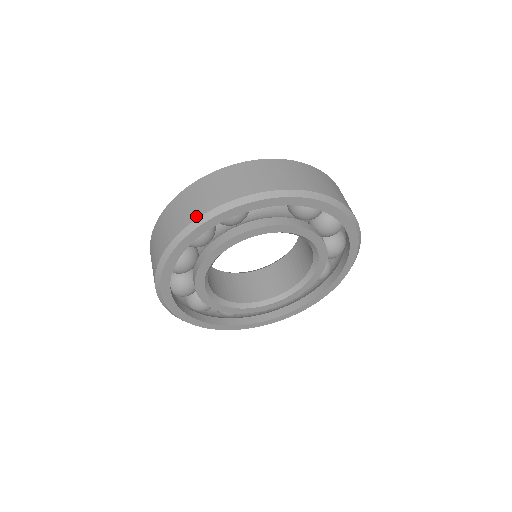
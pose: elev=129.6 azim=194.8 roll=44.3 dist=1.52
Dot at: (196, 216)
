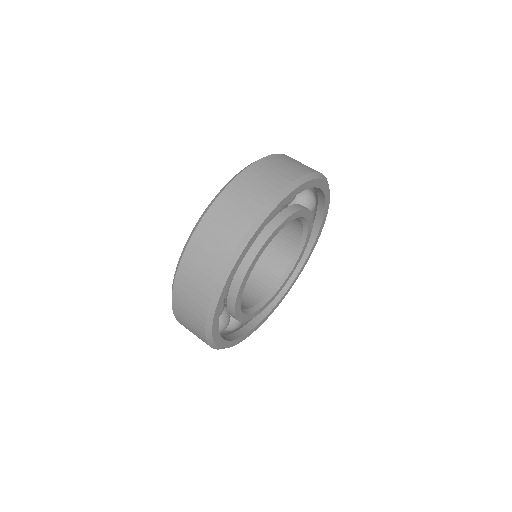
Dot at: (288, 182)
